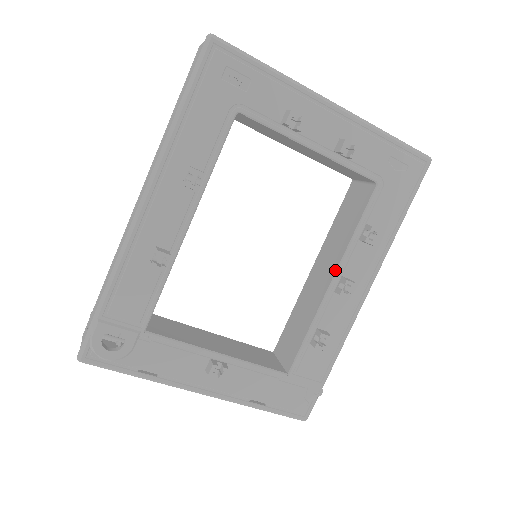
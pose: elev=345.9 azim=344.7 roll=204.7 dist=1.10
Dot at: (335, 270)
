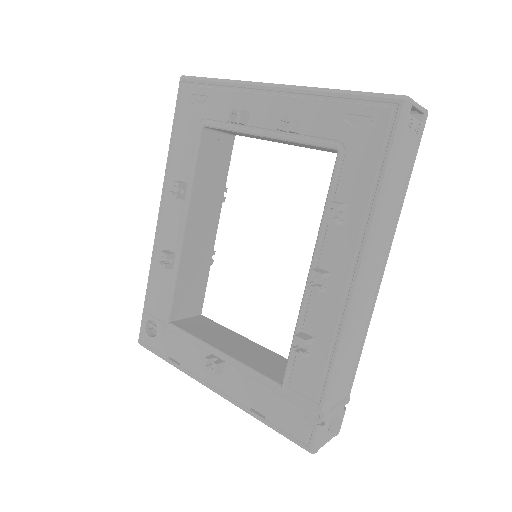
Dot at: (312, 261)
